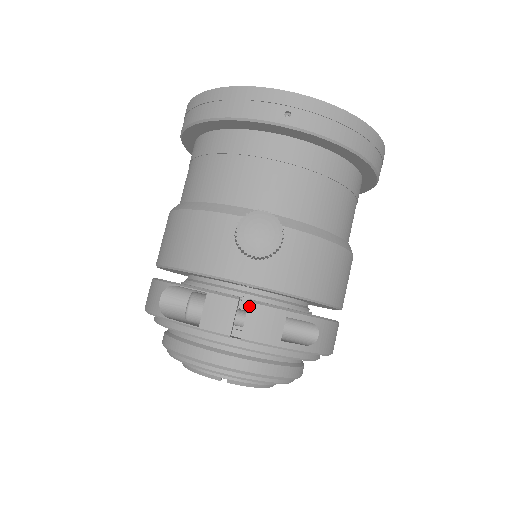
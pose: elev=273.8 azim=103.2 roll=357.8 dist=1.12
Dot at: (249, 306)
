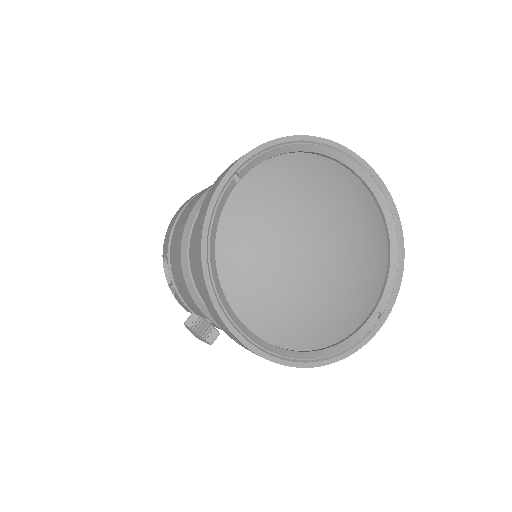
Dot at: occluded
